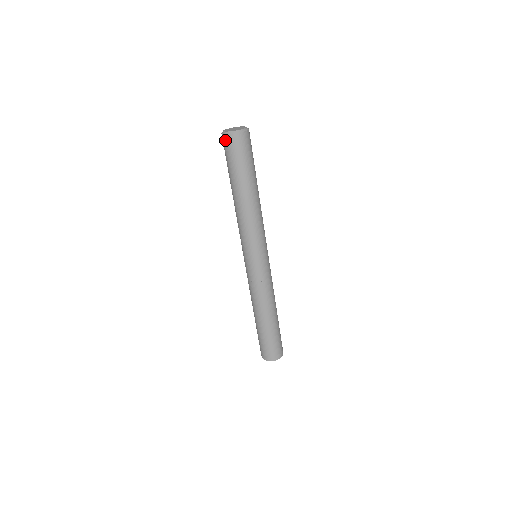
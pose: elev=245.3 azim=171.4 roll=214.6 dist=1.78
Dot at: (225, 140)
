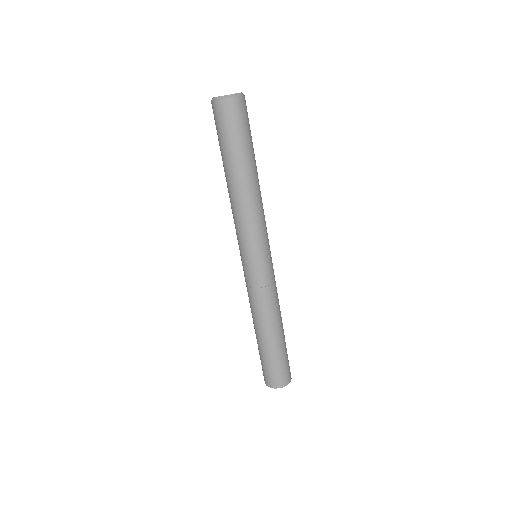
Dot at: (212, 108)
